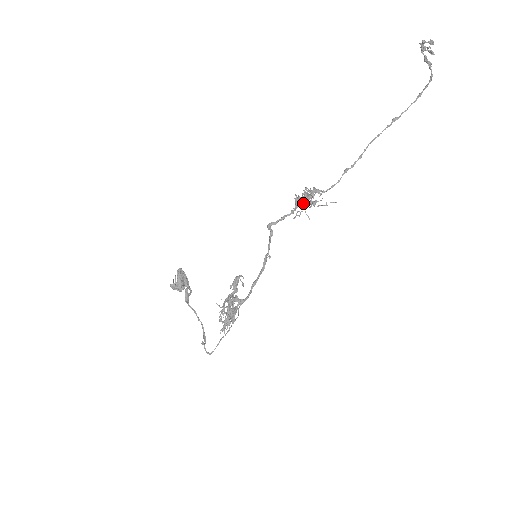
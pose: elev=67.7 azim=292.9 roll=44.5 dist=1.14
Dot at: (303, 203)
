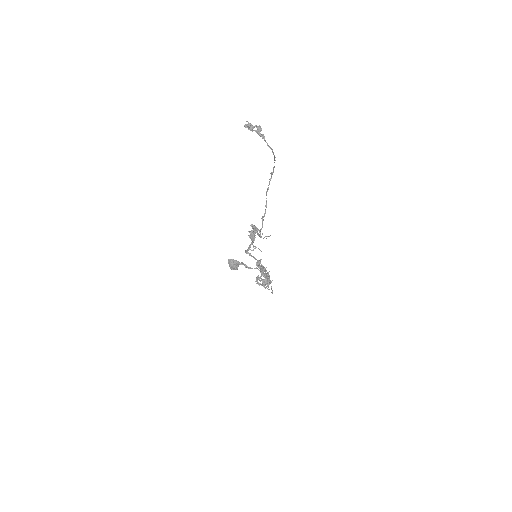
Dot at: (253, 240)
